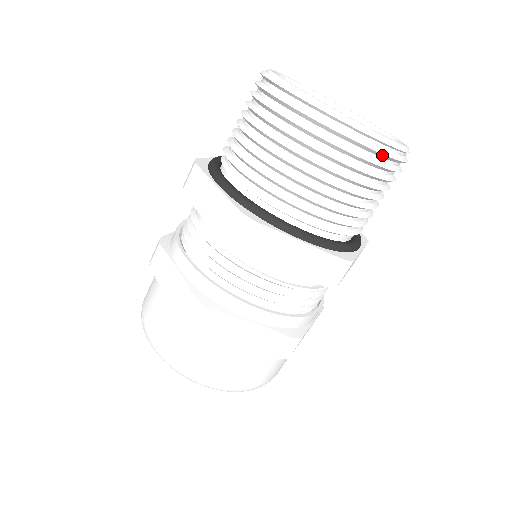
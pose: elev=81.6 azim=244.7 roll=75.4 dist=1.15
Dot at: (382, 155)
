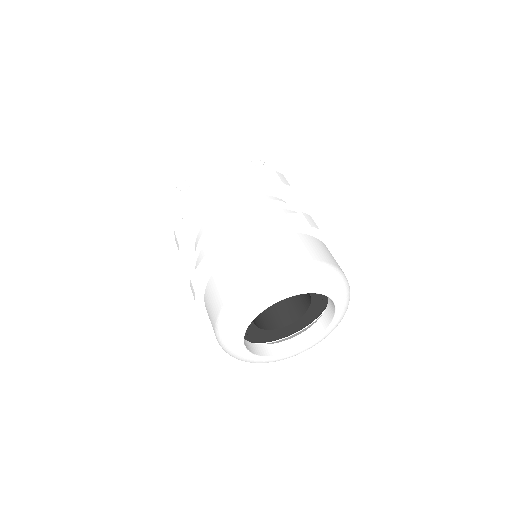
Dot at: (244, 150)
